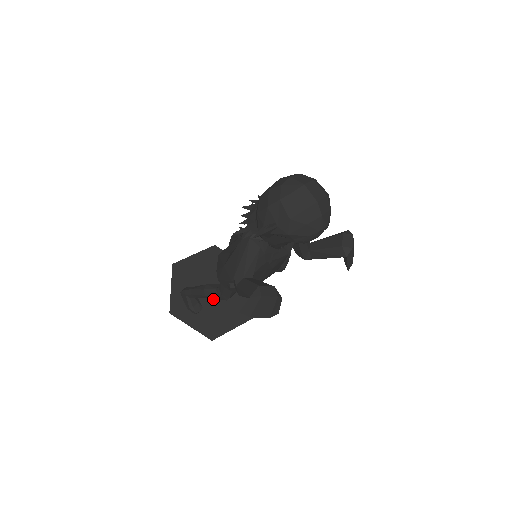
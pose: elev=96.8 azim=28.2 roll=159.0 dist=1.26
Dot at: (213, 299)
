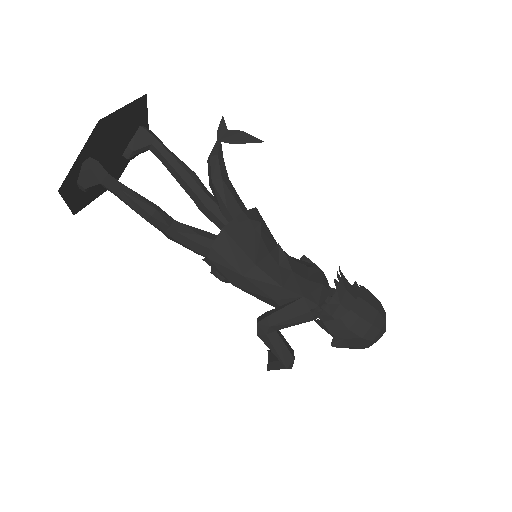
Dot at: (103, 167)
